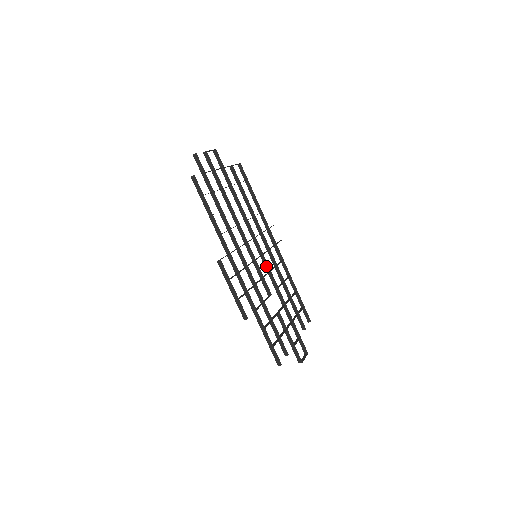
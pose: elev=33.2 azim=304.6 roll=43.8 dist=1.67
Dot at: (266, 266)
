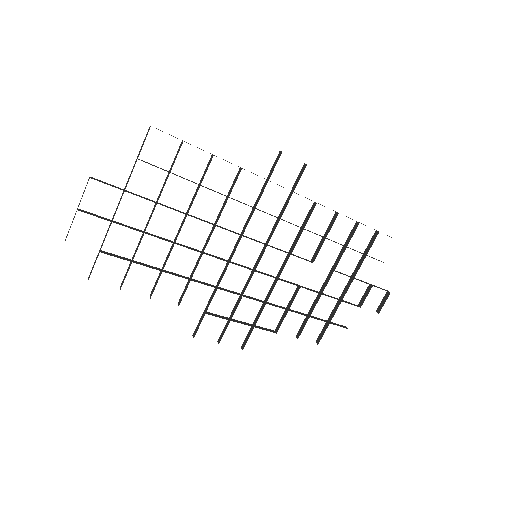
Dot at: (281, 250)
